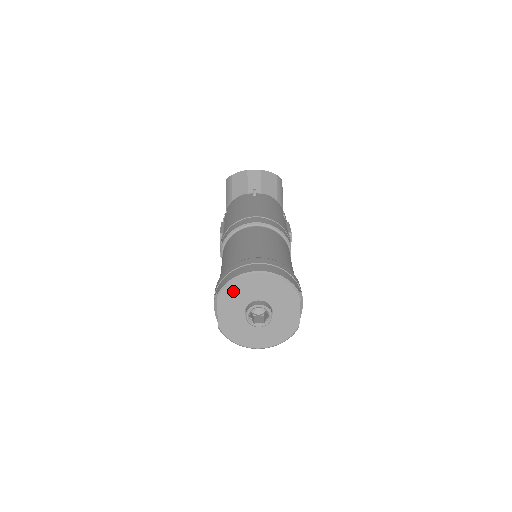
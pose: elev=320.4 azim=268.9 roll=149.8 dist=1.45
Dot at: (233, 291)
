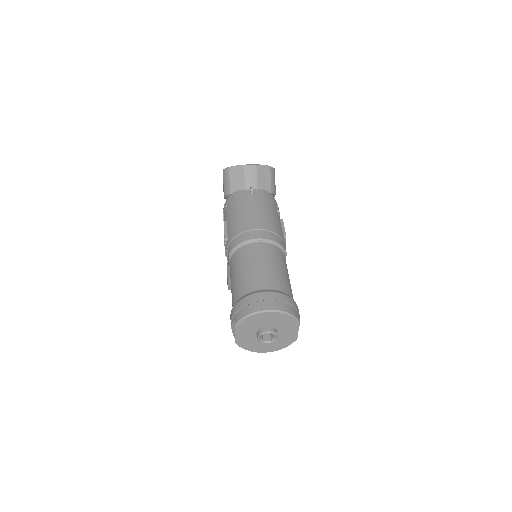
Dot at: (248, 322)
